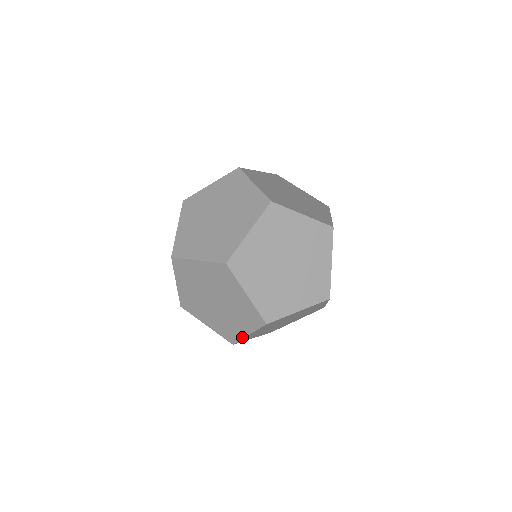
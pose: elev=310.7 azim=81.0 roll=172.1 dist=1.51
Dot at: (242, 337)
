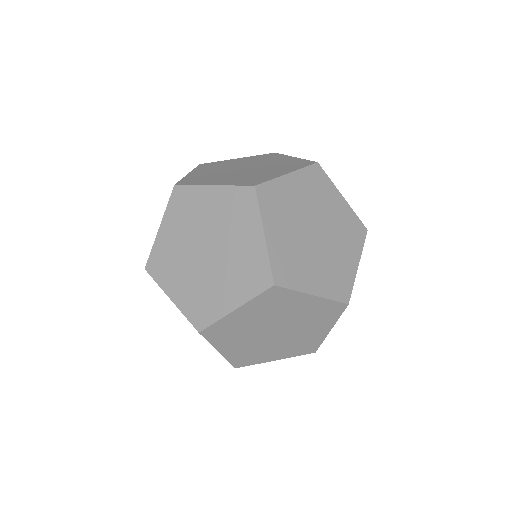
Dot at: occluded
